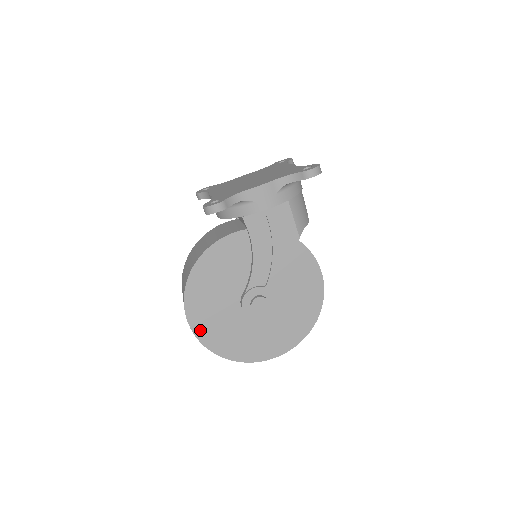
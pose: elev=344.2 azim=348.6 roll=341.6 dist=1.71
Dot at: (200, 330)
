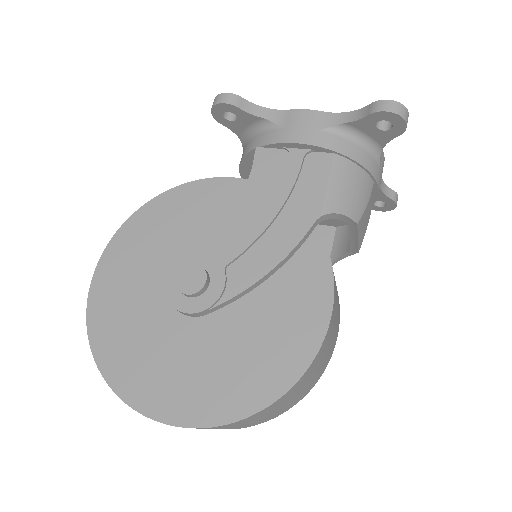
Dot at: (101, 287)
